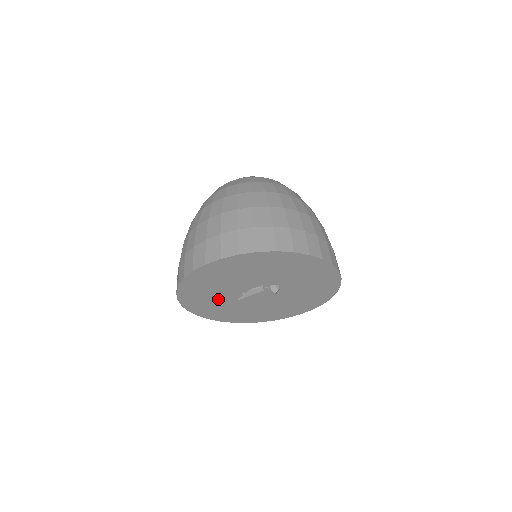
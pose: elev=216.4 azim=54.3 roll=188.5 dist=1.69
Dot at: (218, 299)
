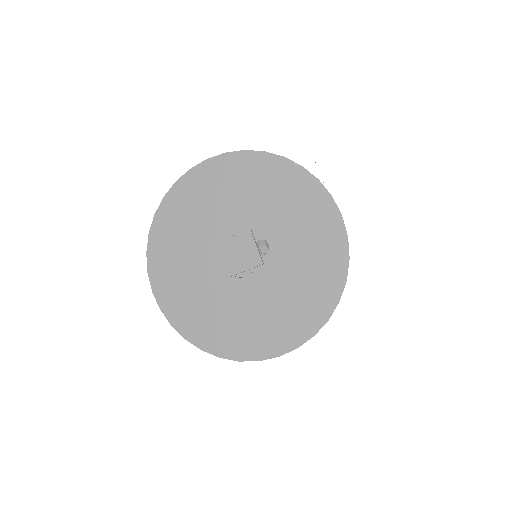
Dot at: (191, 252)
